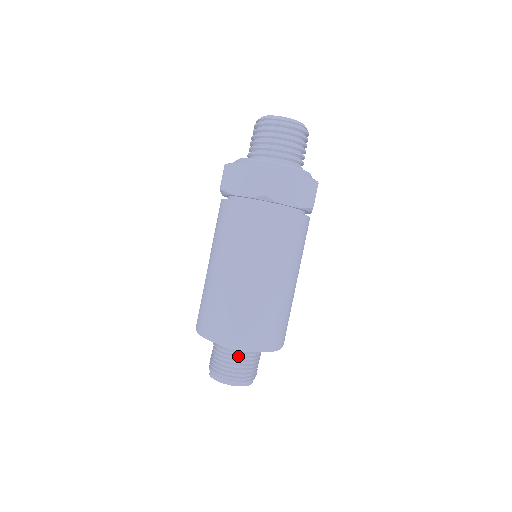
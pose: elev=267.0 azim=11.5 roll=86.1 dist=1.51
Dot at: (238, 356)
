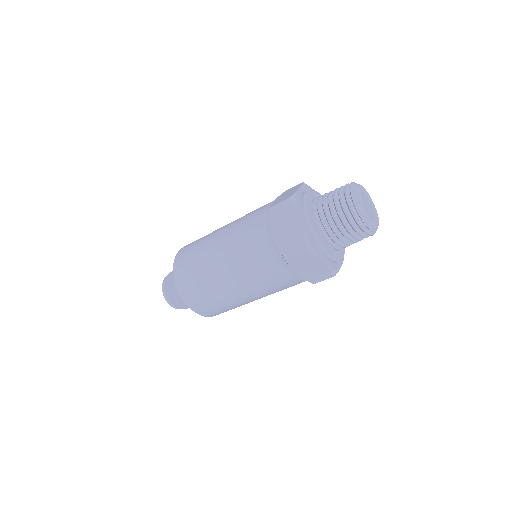
Dot at: occluded
